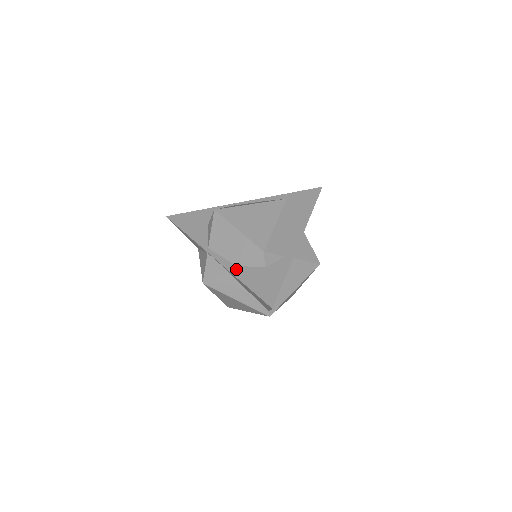
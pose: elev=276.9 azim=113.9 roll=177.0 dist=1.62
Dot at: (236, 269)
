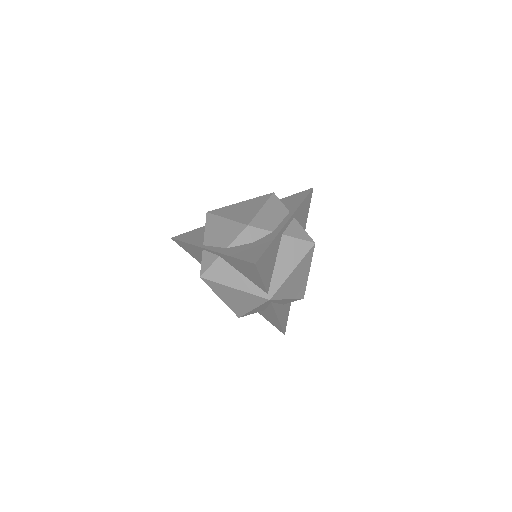
Dot at: (226, 250)
